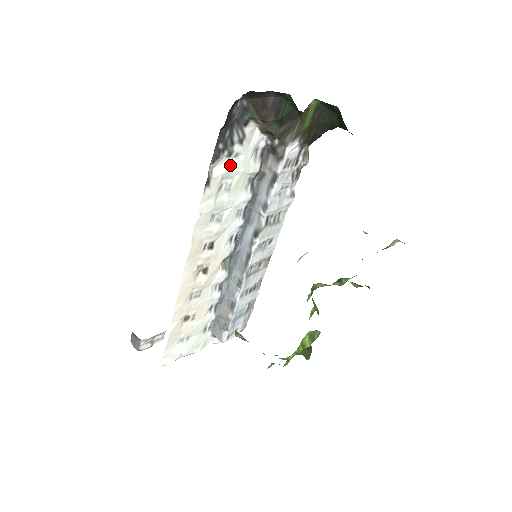
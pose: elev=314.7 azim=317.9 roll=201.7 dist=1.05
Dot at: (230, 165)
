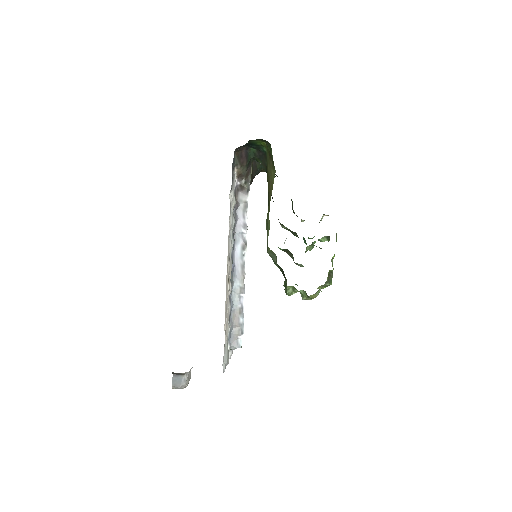
Dot at: (231, 196)
